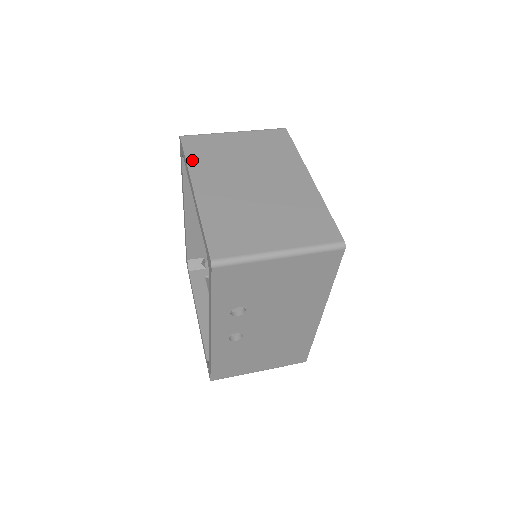
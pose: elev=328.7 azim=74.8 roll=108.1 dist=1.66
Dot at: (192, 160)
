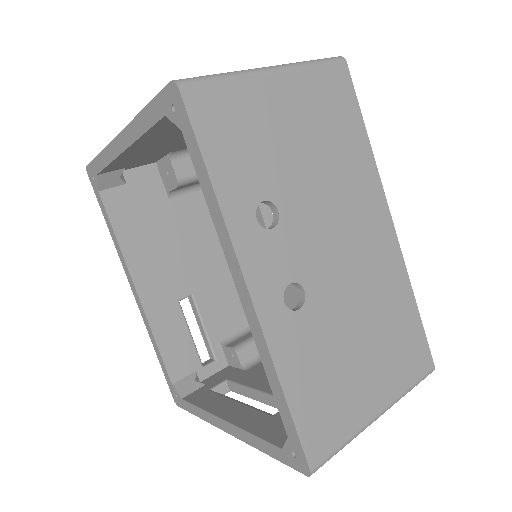
Dot at: occluded
